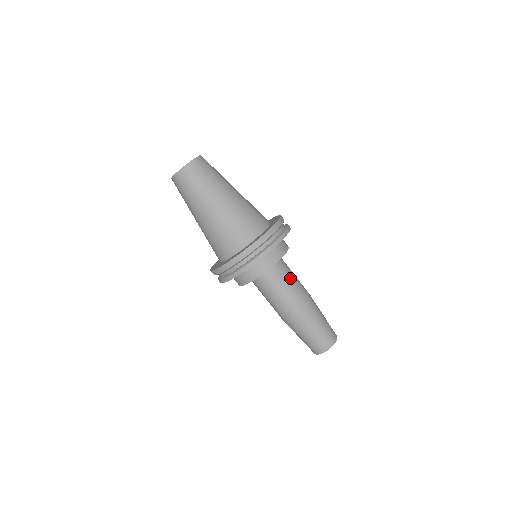
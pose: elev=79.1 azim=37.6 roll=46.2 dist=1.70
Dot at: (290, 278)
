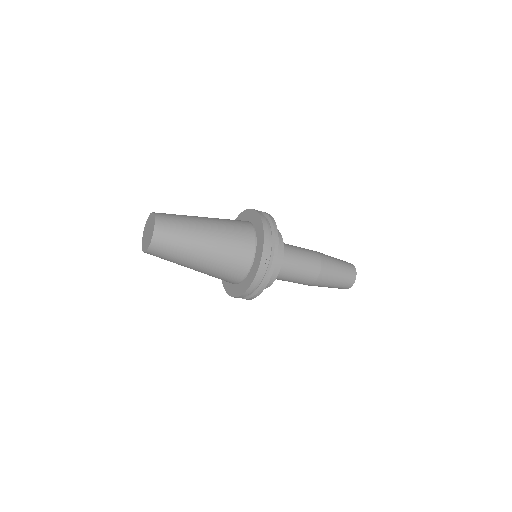
Dot at: (294, 270)
